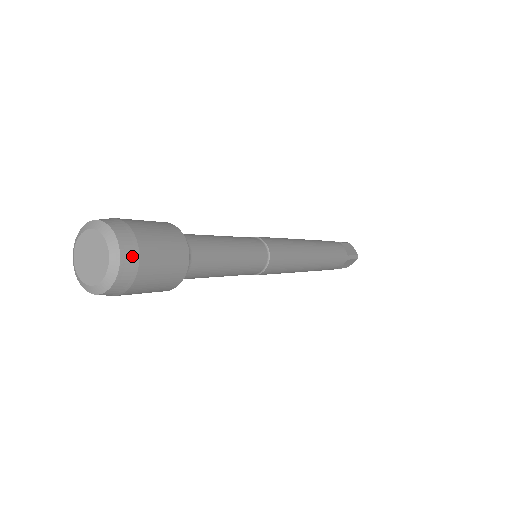
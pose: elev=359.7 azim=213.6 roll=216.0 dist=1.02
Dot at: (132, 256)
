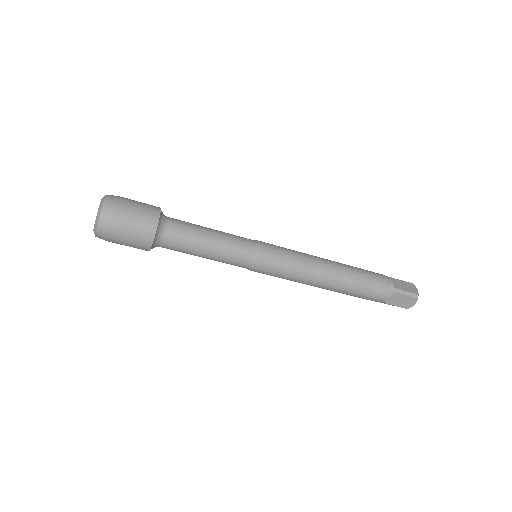
Dot at: (110, 210)
